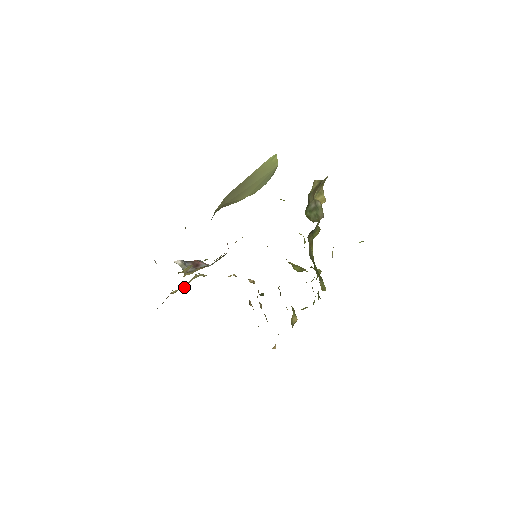
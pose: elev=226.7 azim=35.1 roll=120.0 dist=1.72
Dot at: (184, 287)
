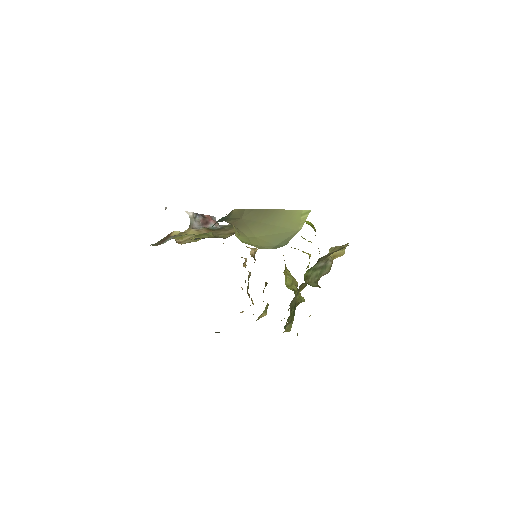
Dot at: occluded
